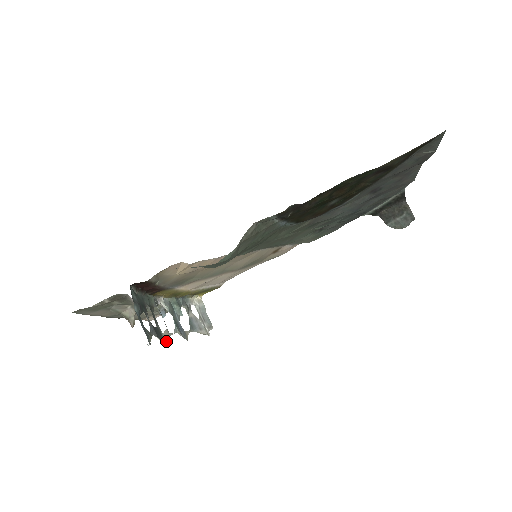
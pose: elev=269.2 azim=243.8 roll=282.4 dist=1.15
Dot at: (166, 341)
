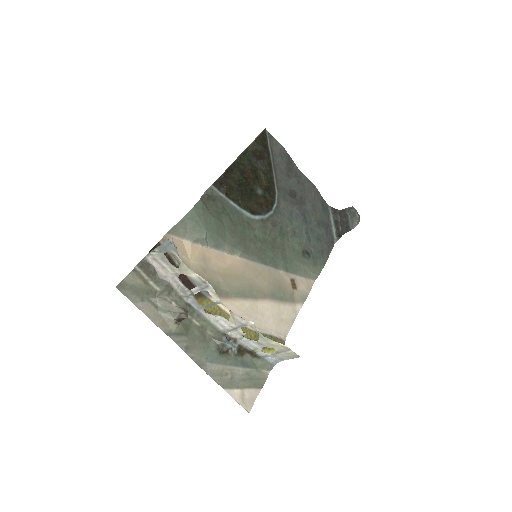
Dot at: (212, 288)
